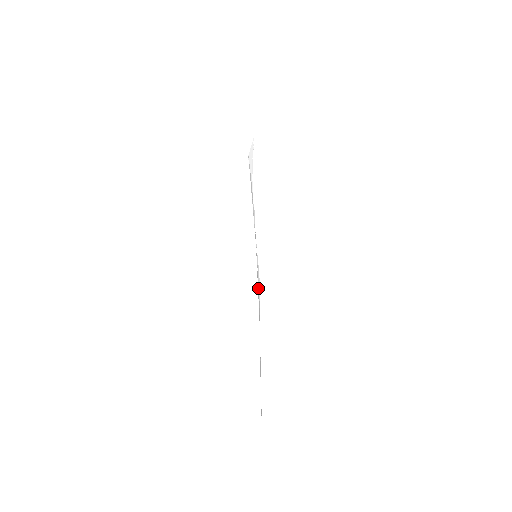
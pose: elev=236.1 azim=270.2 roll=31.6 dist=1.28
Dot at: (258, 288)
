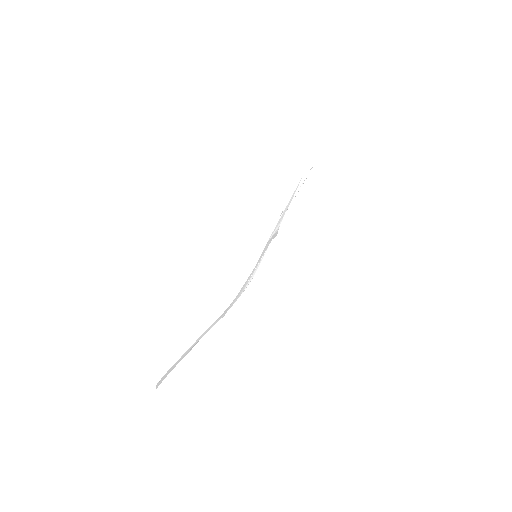
Dot at: (246, 283)
